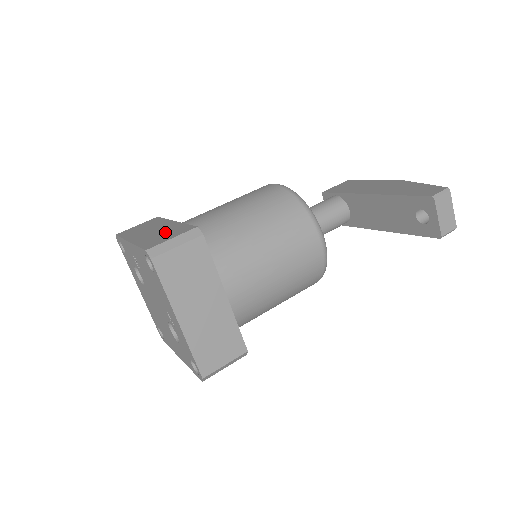
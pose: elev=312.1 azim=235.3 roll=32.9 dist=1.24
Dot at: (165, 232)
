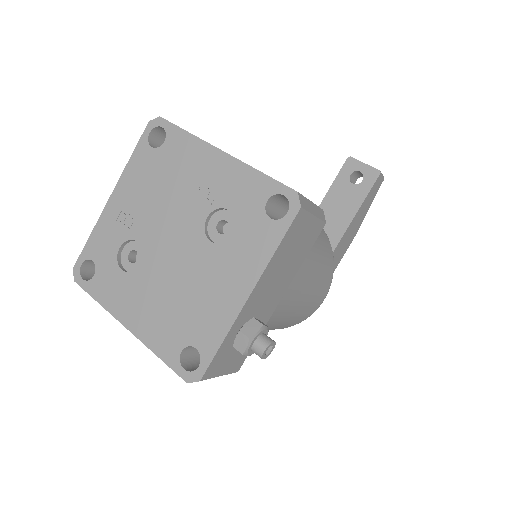
Dot at: occluded
